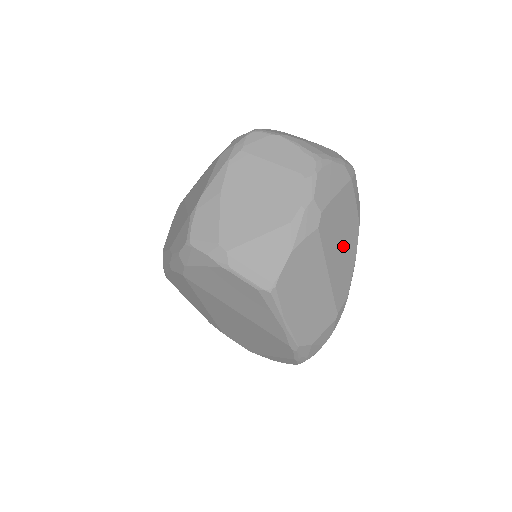
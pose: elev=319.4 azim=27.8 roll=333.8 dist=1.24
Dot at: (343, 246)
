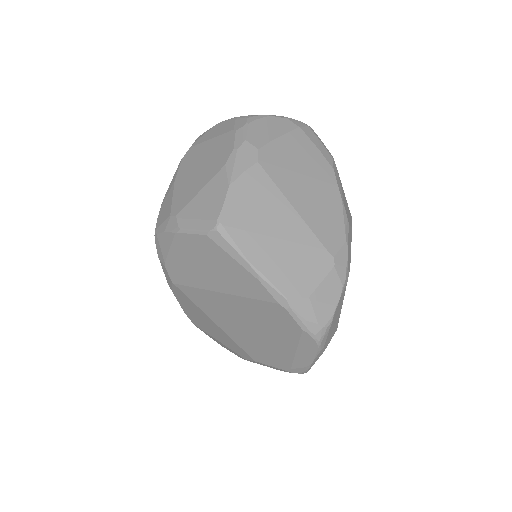
Dot at: (311, 186)
